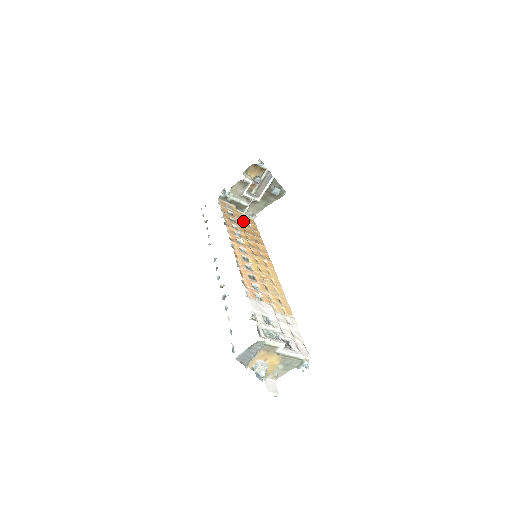
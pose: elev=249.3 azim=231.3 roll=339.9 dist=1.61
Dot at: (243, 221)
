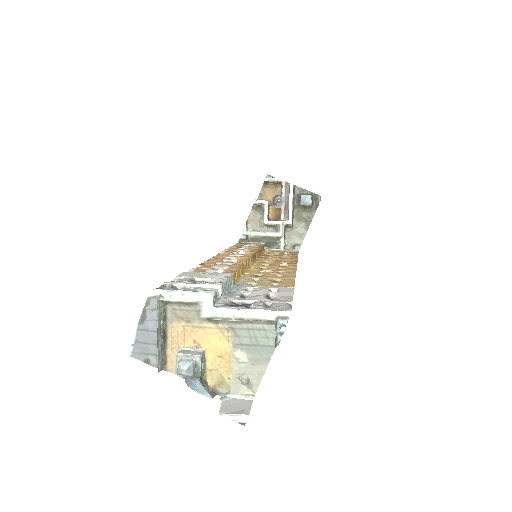
Dot at: (275, 253)
